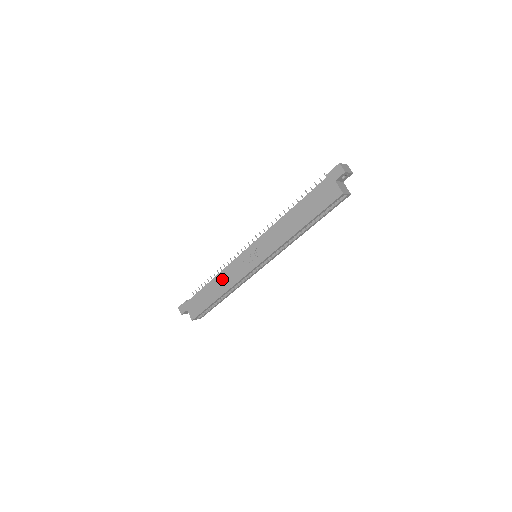
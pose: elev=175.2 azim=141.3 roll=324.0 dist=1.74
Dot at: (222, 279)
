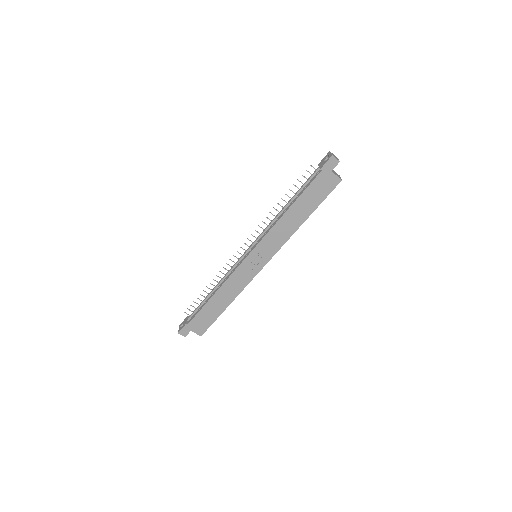
Dot at: (227, 290)
